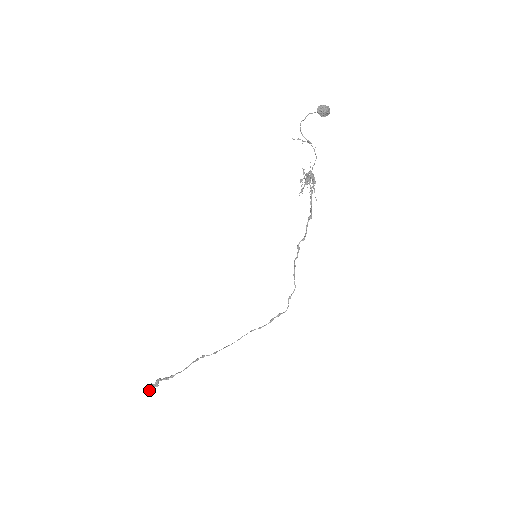
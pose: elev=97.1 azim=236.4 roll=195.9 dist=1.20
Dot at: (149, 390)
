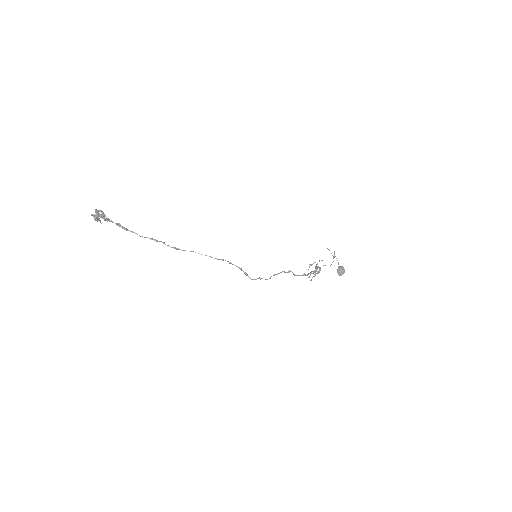
Dot at: occluded
